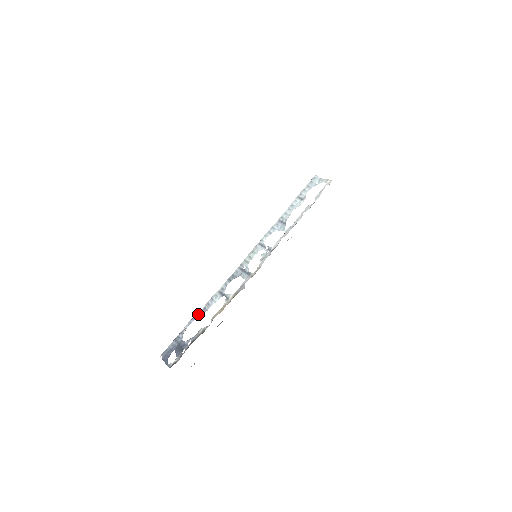
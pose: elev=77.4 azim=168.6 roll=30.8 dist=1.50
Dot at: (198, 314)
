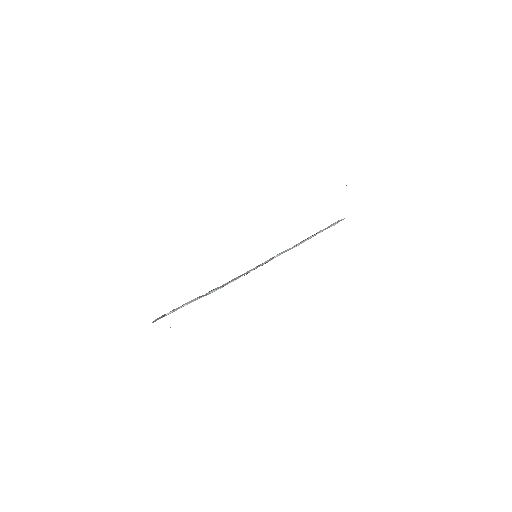
Dot at: (197, 297)
